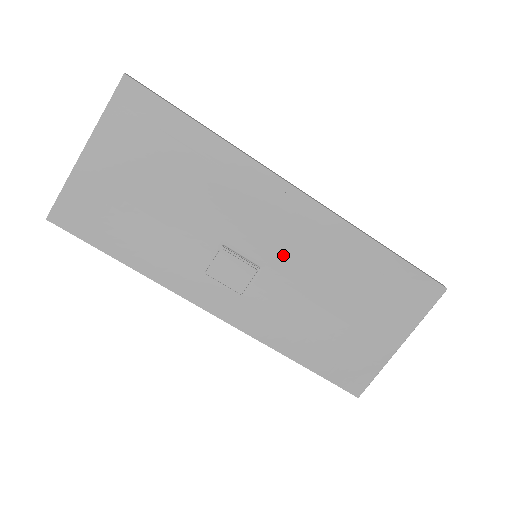
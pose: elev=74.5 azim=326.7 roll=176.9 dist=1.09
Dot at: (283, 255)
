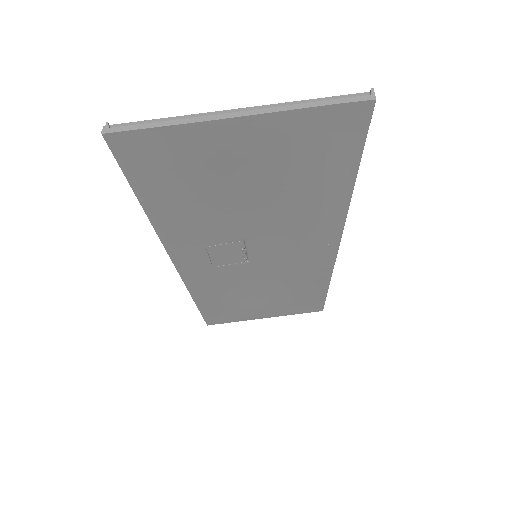
Dot at: (273, 264)
